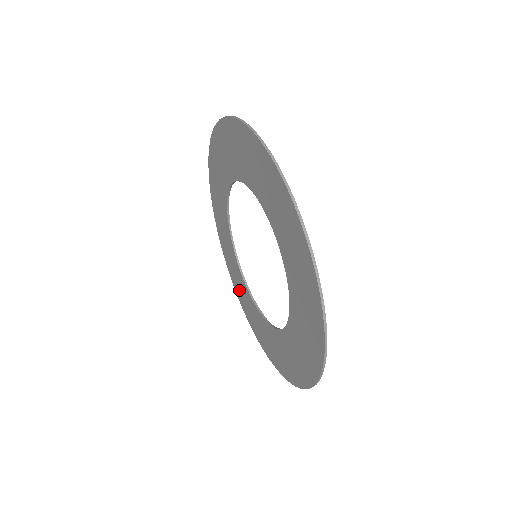
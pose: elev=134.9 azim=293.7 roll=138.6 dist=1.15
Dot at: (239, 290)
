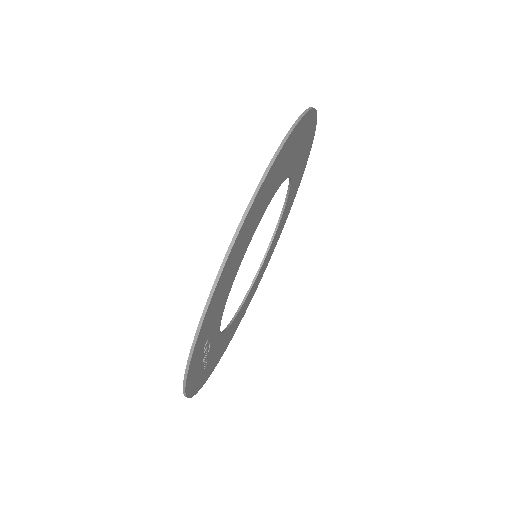
Dot at: occluded
